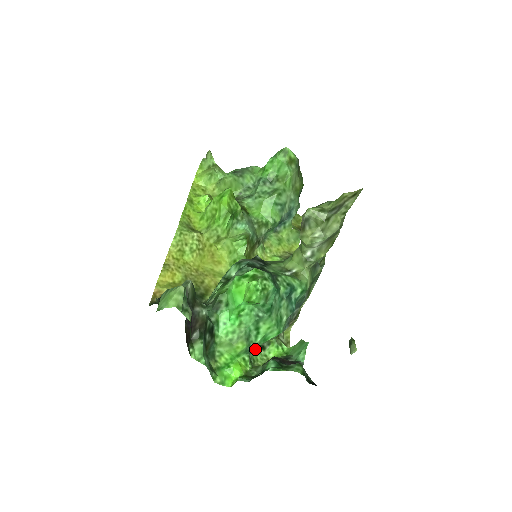
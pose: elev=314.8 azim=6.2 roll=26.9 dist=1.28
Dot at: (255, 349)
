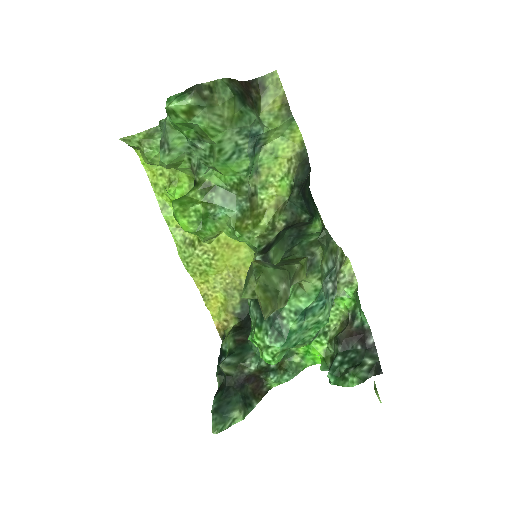
Dot at: occluded
